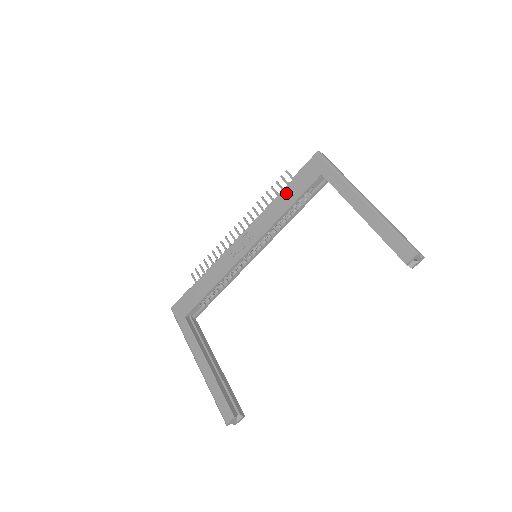
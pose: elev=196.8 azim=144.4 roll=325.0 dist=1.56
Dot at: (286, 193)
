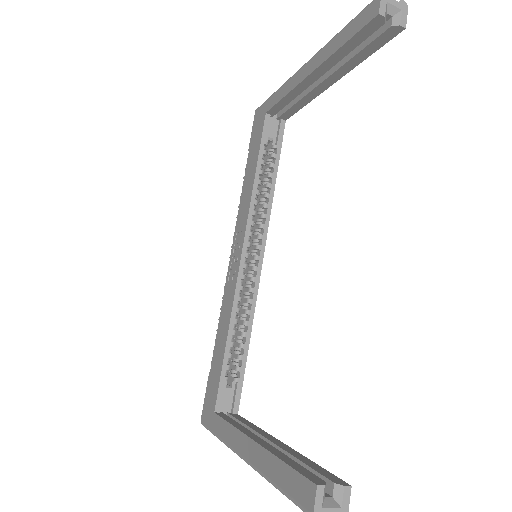
Dot at: (248, 167)
